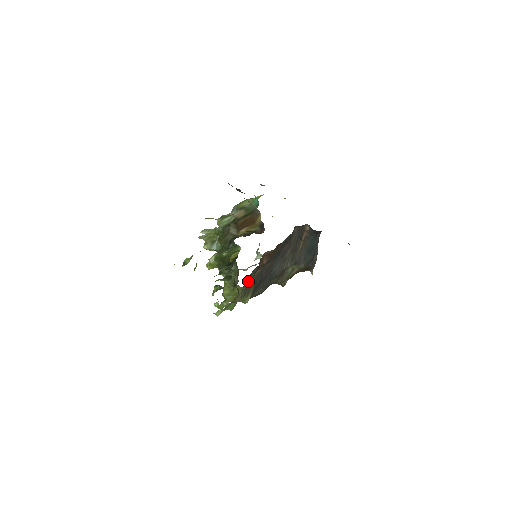
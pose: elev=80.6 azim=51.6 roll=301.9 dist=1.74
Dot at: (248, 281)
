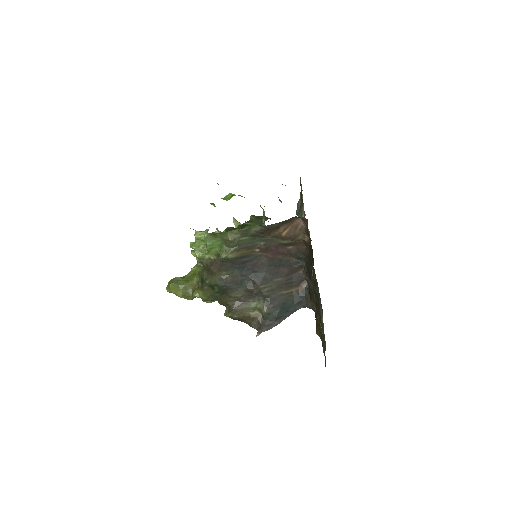
Dot at: (261, 227)
